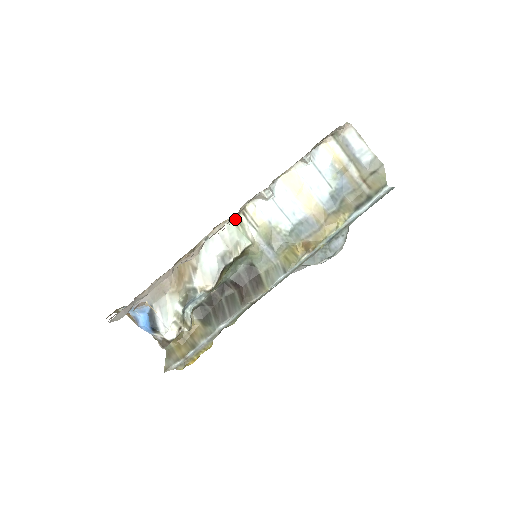
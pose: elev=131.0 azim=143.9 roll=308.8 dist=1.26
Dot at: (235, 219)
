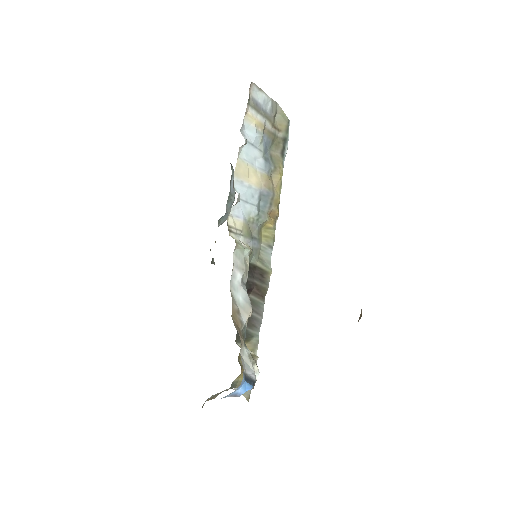
Dot at: occluded
